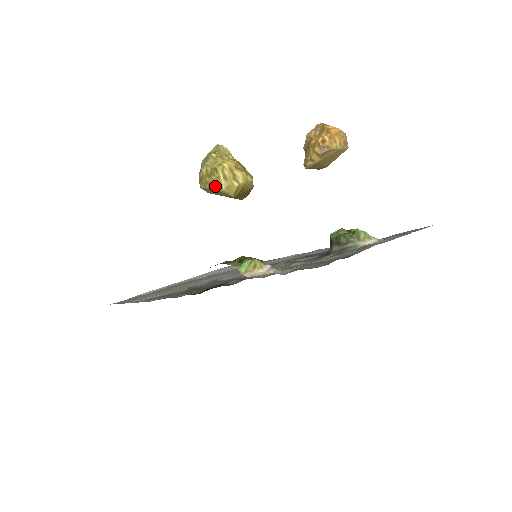
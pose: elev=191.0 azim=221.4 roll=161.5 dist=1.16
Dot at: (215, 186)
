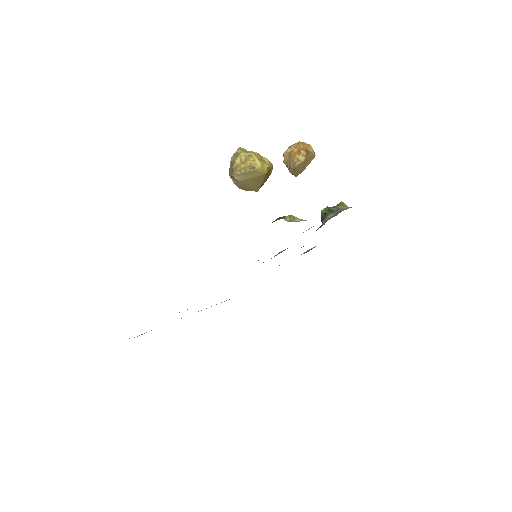
Dot at: (251, 167)
